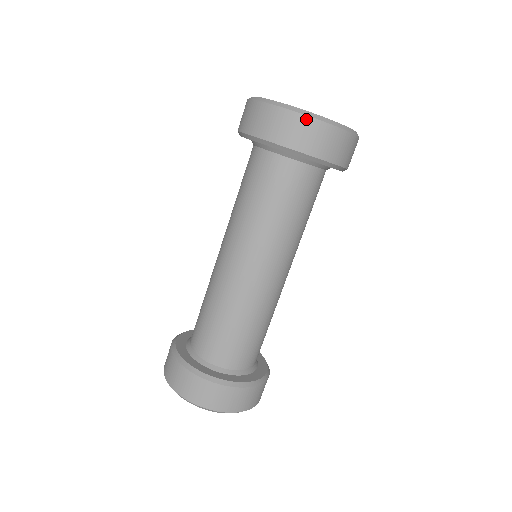
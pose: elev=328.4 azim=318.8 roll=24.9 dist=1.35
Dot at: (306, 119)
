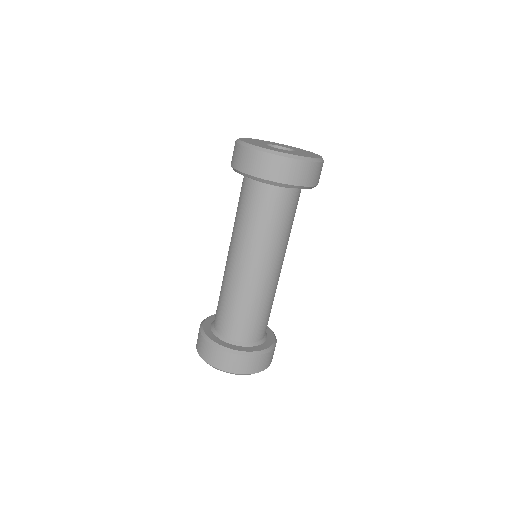
Dot at: (308, 164)
